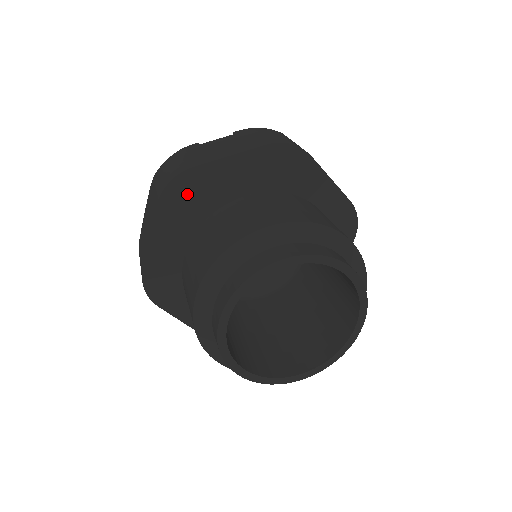
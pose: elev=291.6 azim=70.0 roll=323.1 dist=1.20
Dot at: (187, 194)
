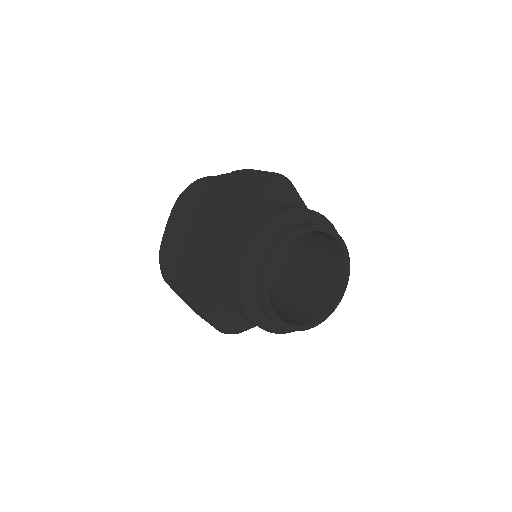
Dot at: (215, 203)
